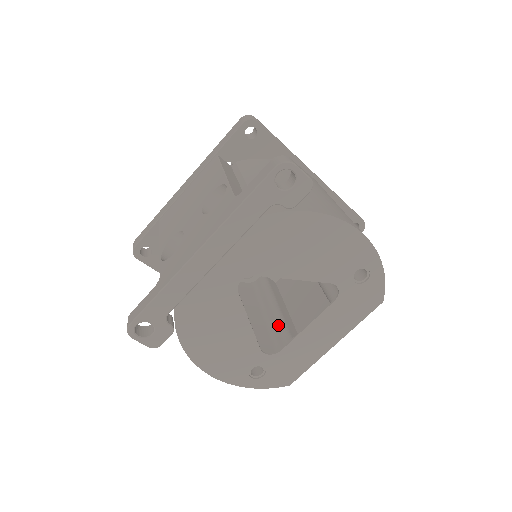
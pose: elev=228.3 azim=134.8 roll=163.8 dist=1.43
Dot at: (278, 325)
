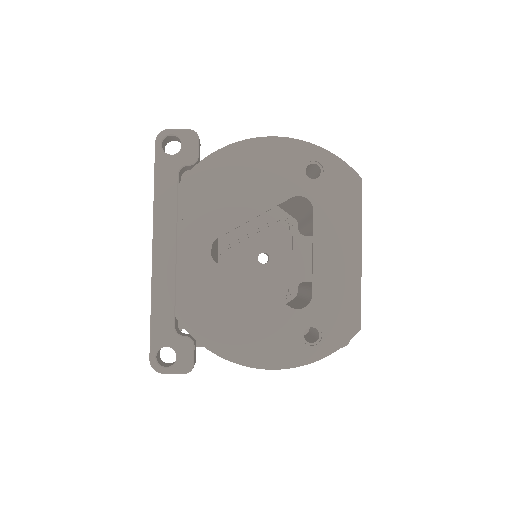
Dot at: occluded
